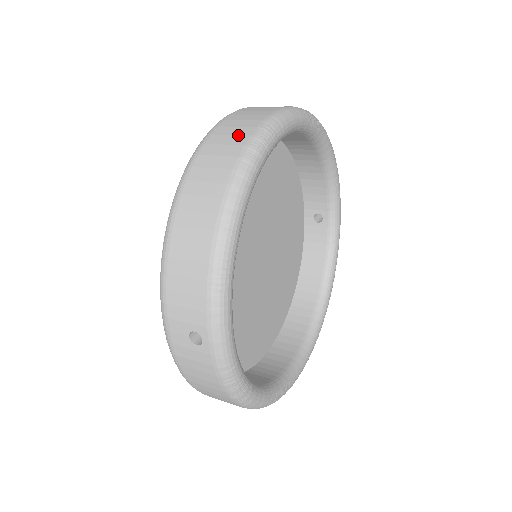
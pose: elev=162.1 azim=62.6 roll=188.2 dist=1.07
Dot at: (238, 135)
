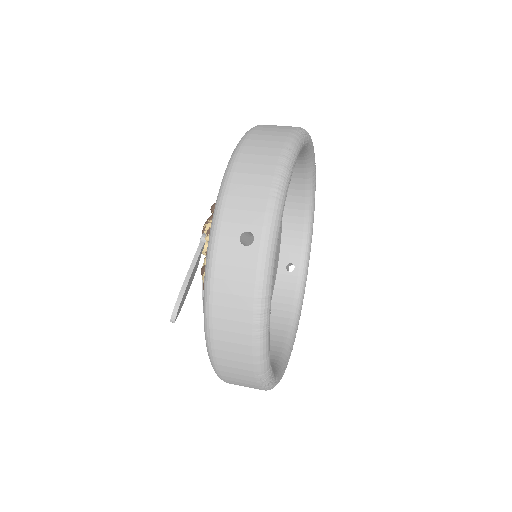
Dot at: (286, 126)
